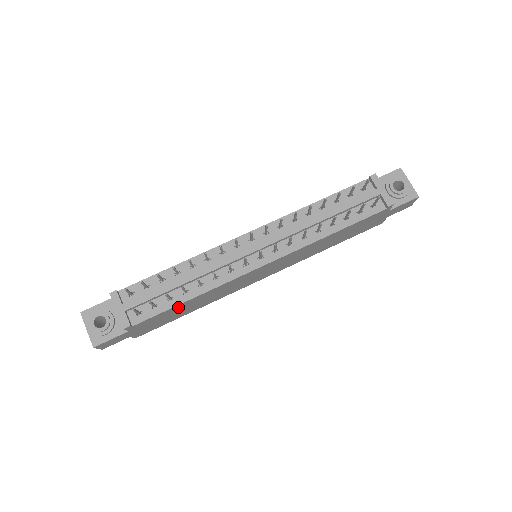
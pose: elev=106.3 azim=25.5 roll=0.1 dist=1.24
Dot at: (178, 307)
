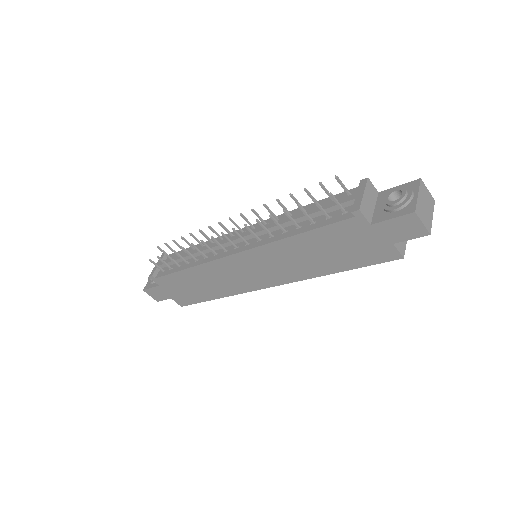
Dot at: (183, 276)
